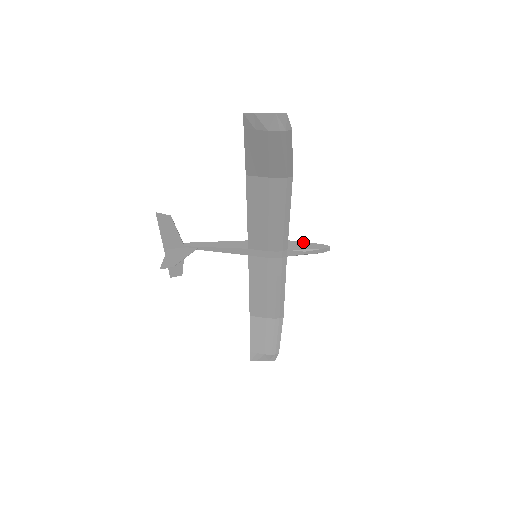
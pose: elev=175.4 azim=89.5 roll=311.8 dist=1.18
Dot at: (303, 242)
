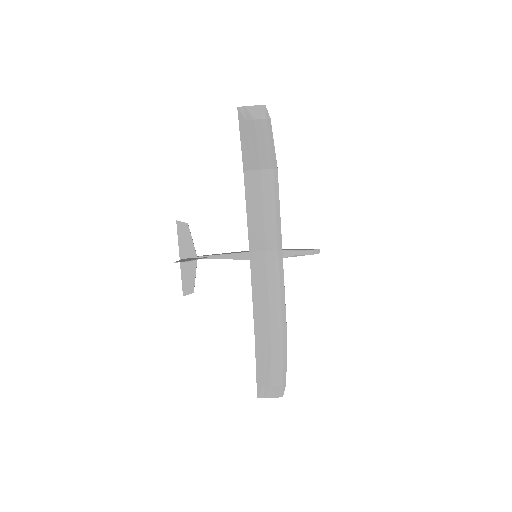
Dot at: occluded
